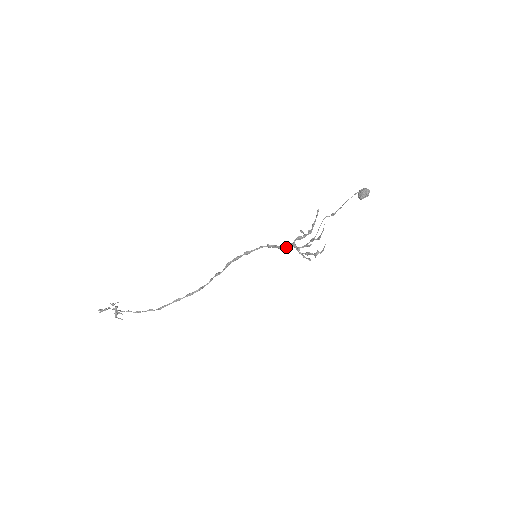
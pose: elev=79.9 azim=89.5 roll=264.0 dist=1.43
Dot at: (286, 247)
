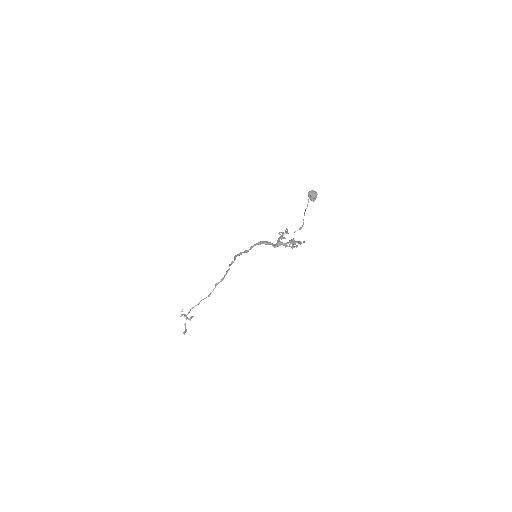
Dot at: occluded
